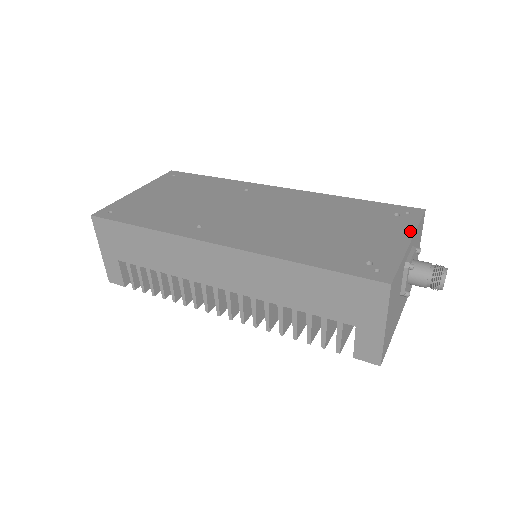
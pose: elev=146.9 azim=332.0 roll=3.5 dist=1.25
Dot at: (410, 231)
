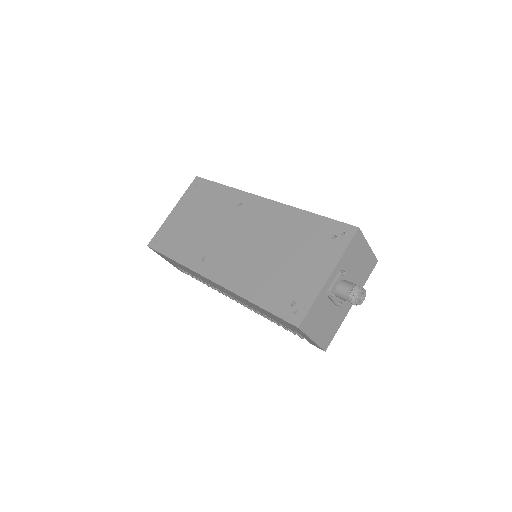
Dot at: (334, 262)
